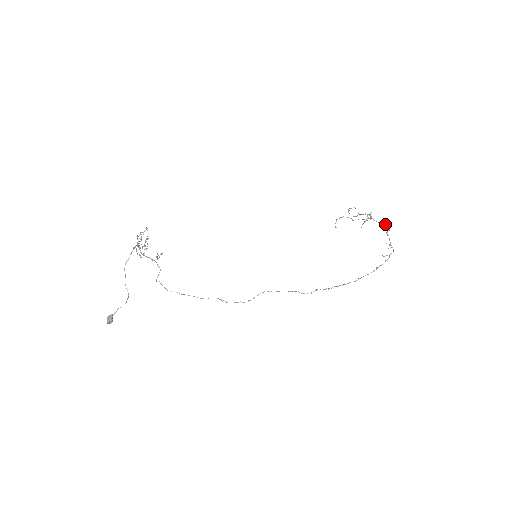
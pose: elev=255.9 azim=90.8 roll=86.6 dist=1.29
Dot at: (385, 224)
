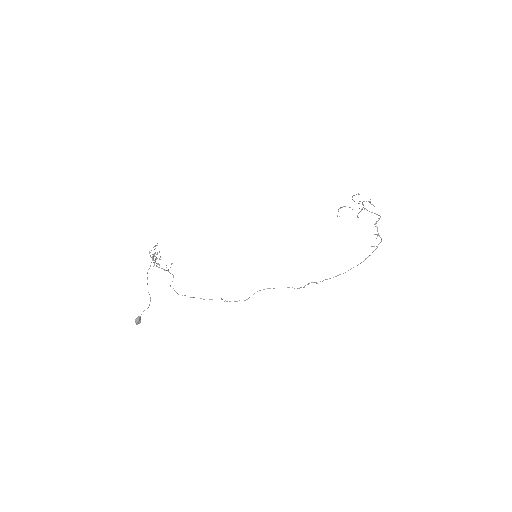
Dot at: (376, 214)
